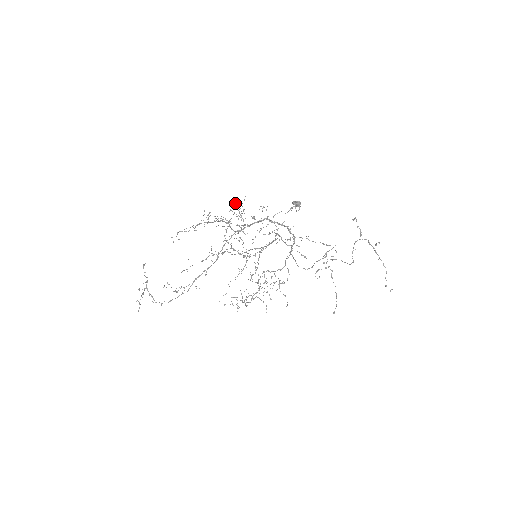
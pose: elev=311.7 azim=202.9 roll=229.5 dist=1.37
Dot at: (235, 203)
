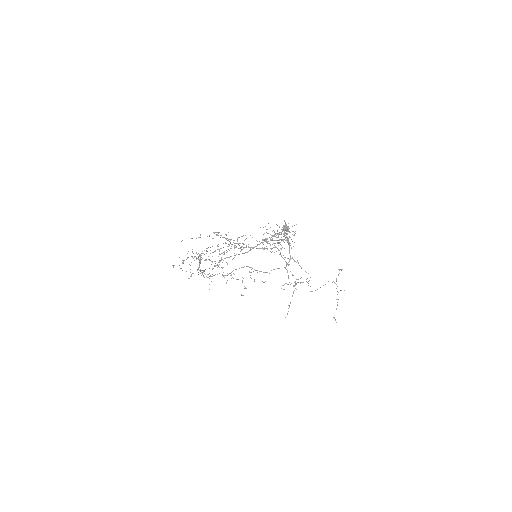
Dot at: (288, 223)
